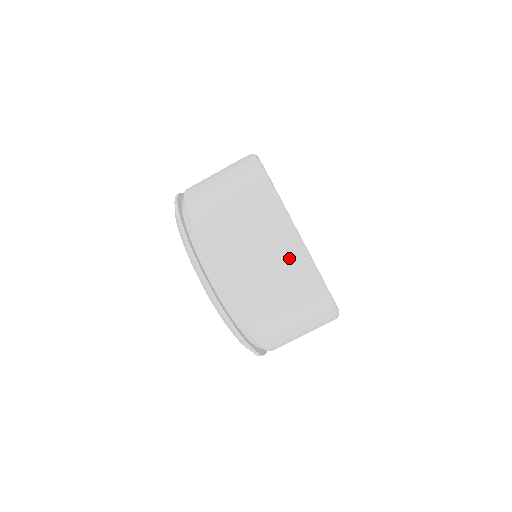
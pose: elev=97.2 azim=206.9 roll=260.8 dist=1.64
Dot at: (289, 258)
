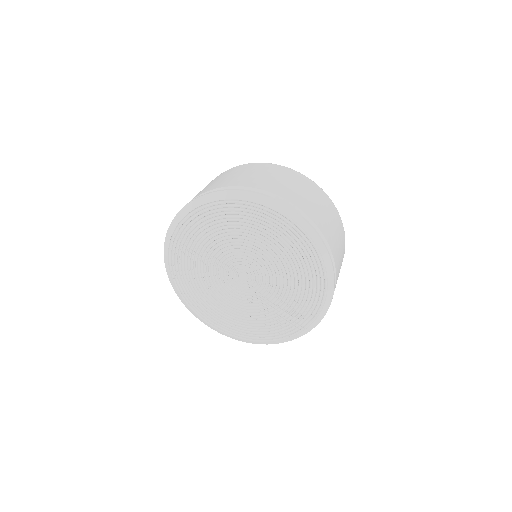
Dot at: (302, 179)
